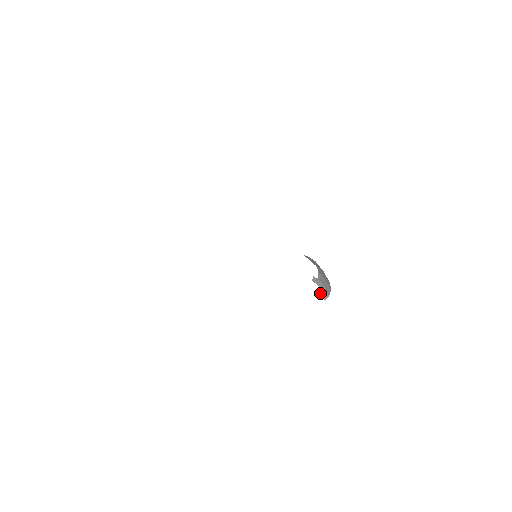
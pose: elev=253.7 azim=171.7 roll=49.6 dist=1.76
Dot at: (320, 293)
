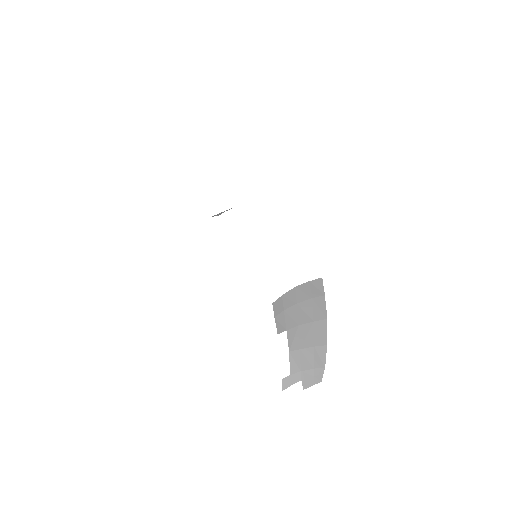
Dot at: (306, 386)
